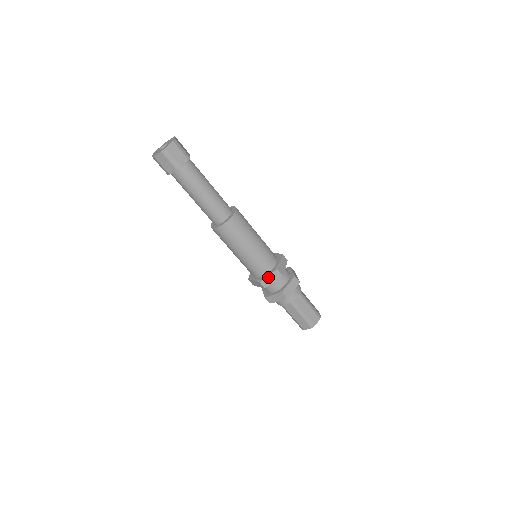
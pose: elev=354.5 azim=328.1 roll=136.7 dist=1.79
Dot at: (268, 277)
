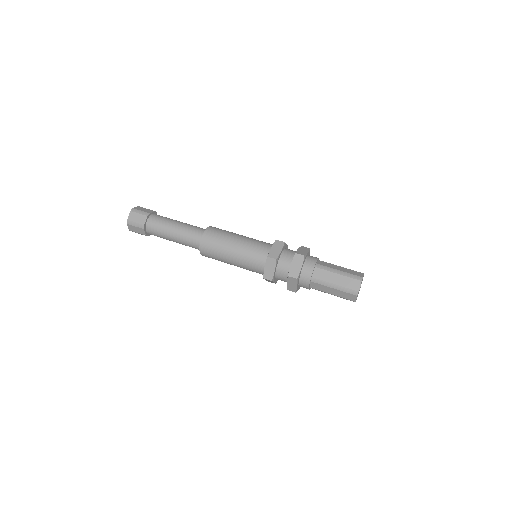
Dot at: (266, 280)
